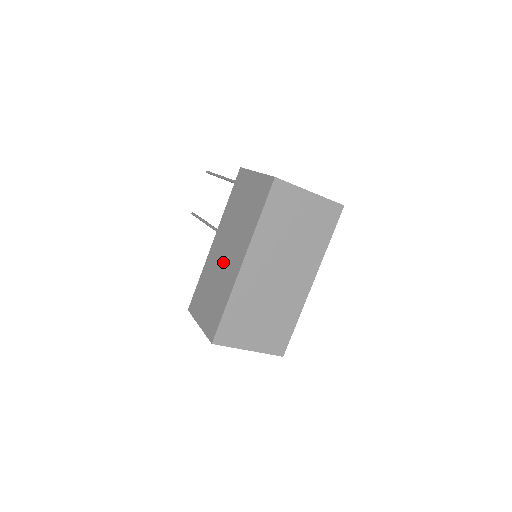
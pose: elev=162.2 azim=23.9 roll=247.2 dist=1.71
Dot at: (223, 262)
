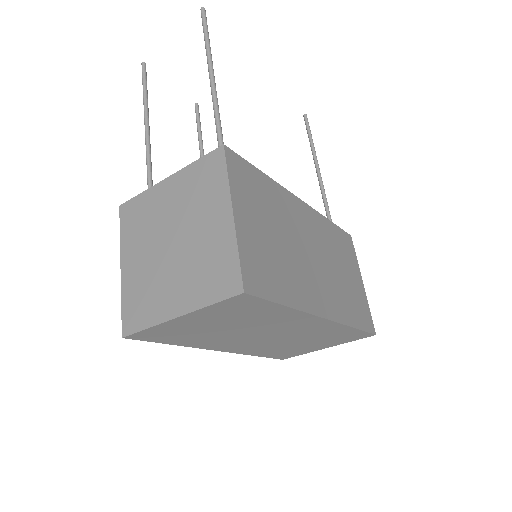
Dot at: occluded
